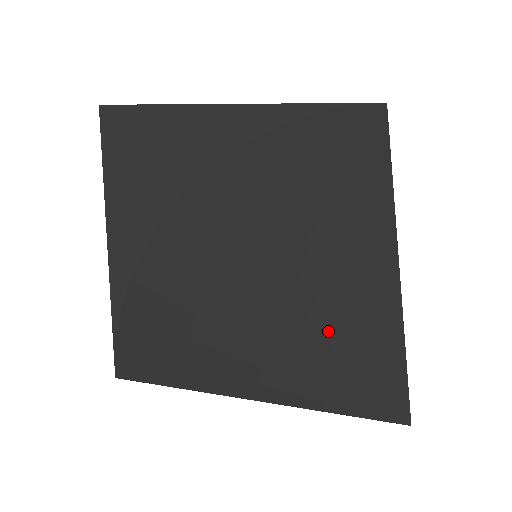
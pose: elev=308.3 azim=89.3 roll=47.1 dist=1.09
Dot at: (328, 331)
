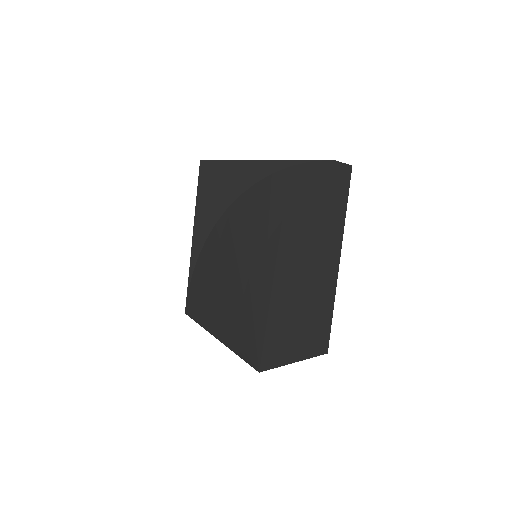
Dot at: (248, 303)
